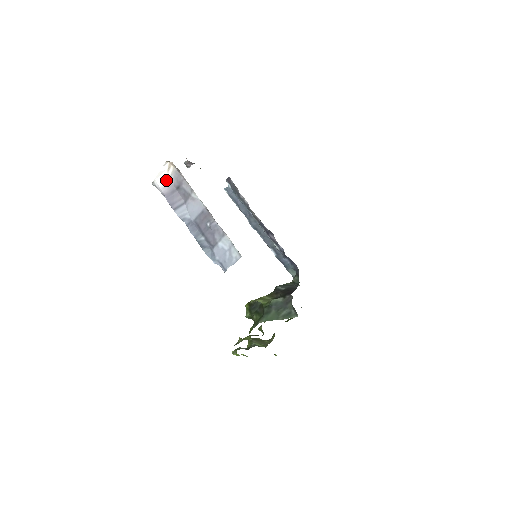
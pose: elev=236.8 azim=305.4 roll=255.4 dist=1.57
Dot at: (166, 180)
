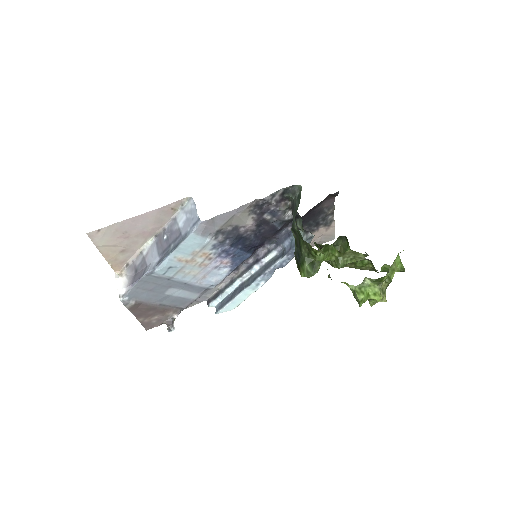
Dot at: (125, 281)
